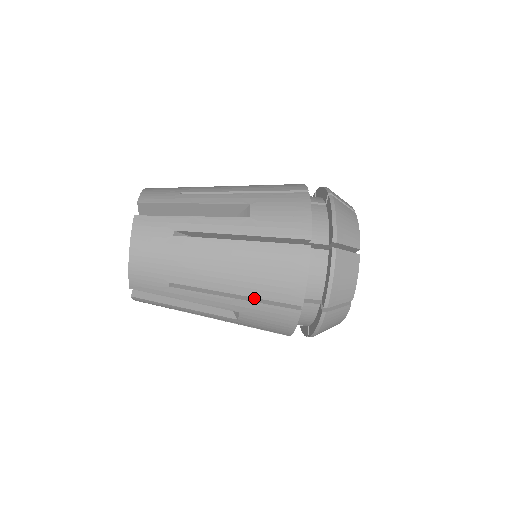
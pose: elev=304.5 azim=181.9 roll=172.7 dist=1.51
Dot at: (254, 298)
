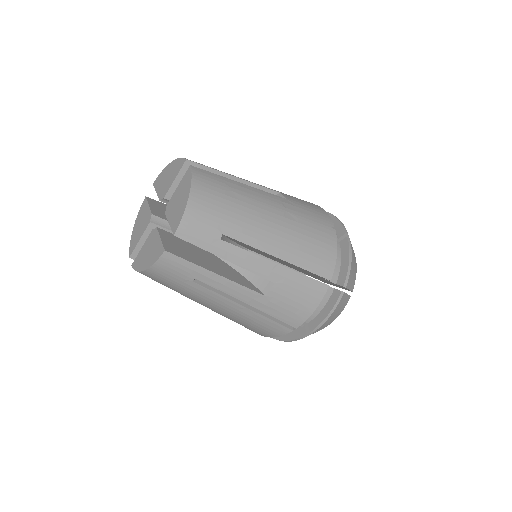
Dot at: occluded
